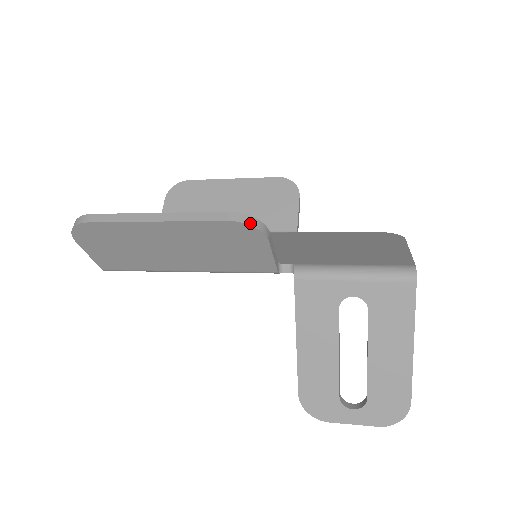
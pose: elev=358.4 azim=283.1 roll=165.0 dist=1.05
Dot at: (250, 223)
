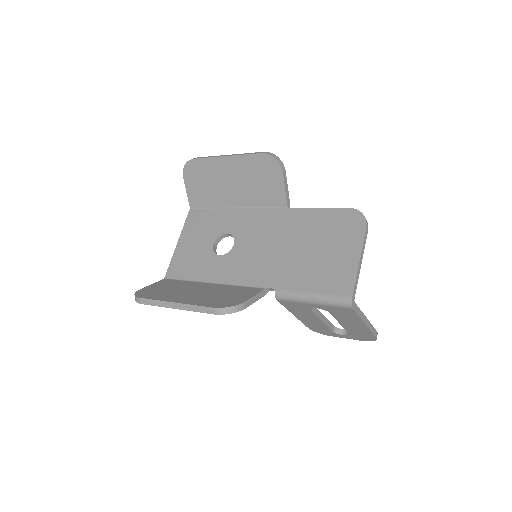
Dot at: (228, 312)
